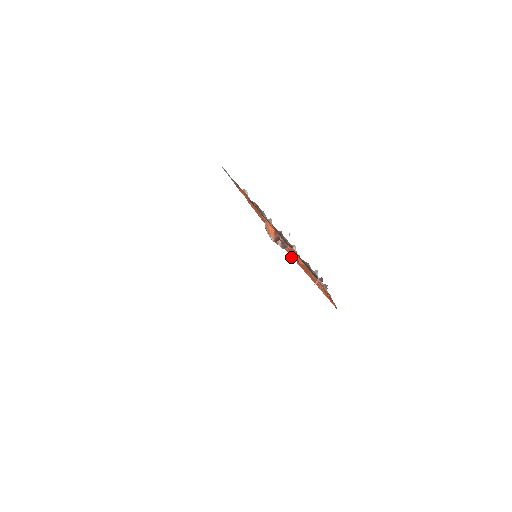
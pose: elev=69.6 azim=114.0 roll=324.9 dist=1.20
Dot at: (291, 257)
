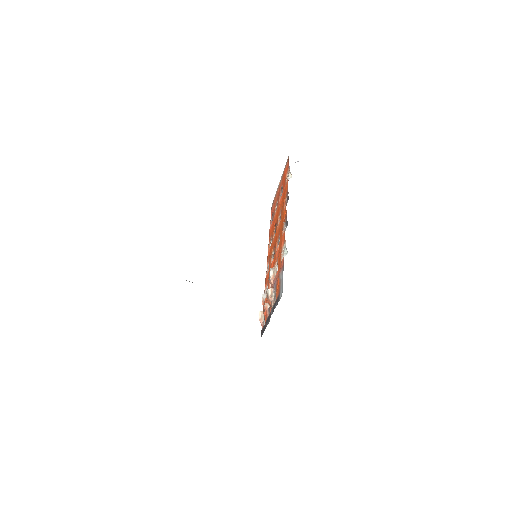
Dot at: (264, 308)
